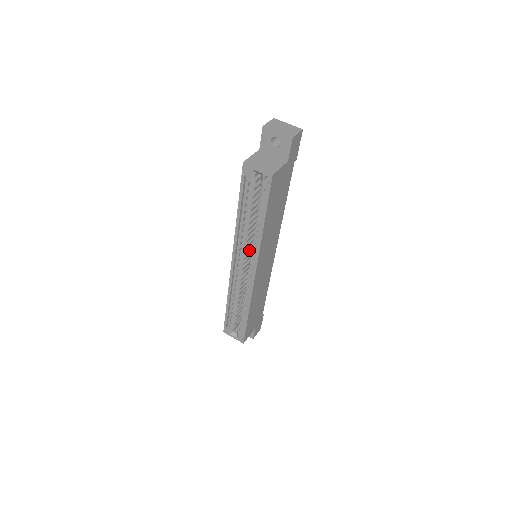
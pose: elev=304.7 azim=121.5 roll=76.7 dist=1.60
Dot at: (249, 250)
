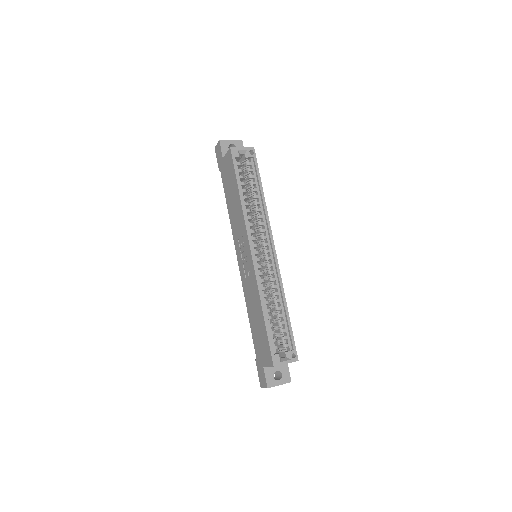
Dot at: occluded
